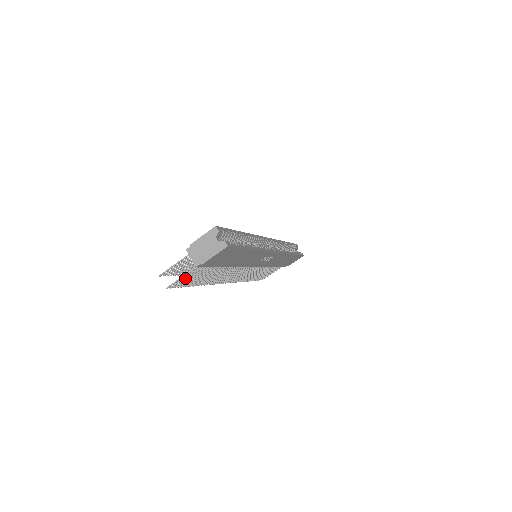
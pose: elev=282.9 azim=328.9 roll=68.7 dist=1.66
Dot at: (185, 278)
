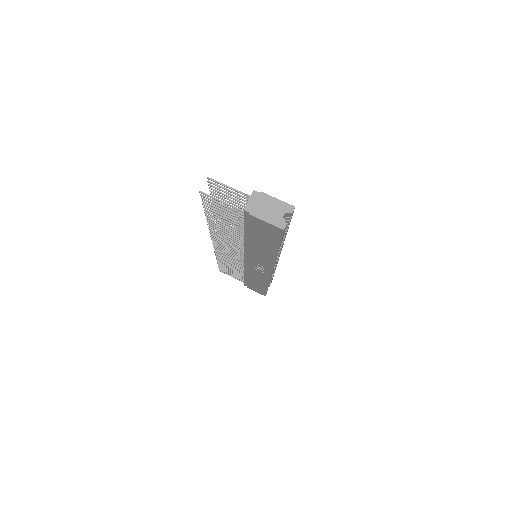
Dot at: (220, 204)
